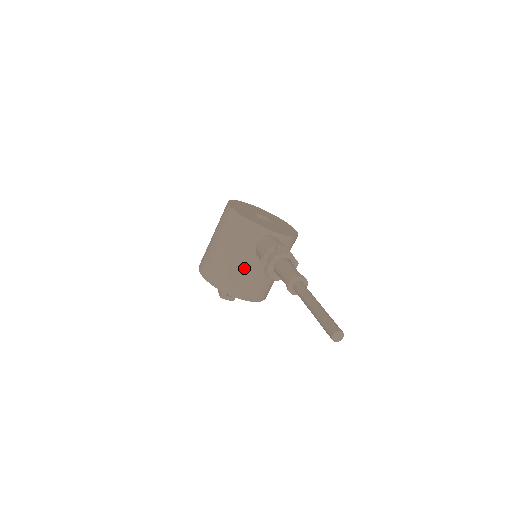
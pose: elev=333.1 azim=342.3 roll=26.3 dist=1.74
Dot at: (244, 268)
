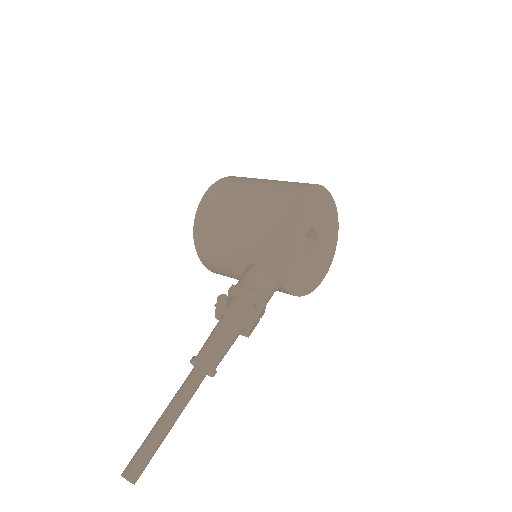
Dot at: (227, 256)
